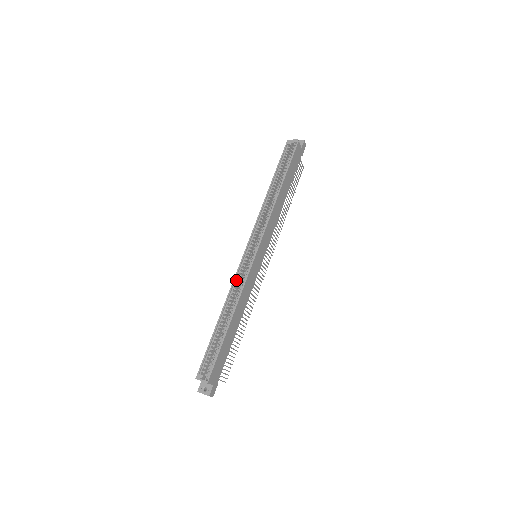
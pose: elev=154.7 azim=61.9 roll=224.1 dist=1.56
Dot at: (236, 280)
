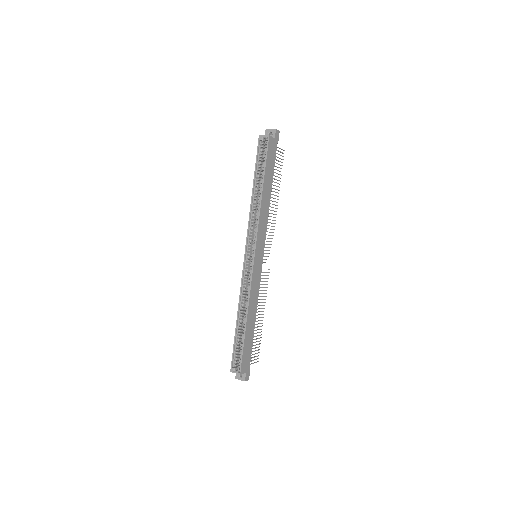
Dot at: (243, 284)
